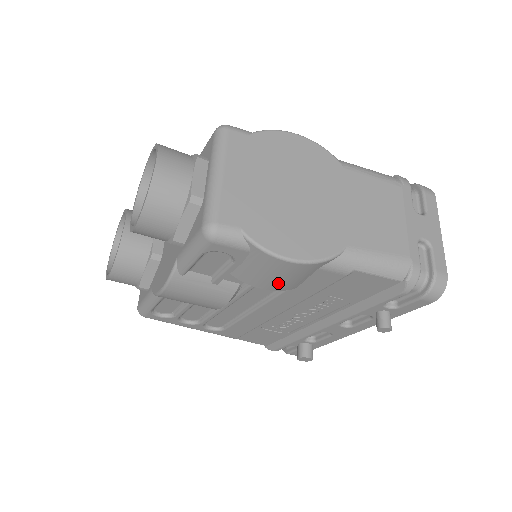
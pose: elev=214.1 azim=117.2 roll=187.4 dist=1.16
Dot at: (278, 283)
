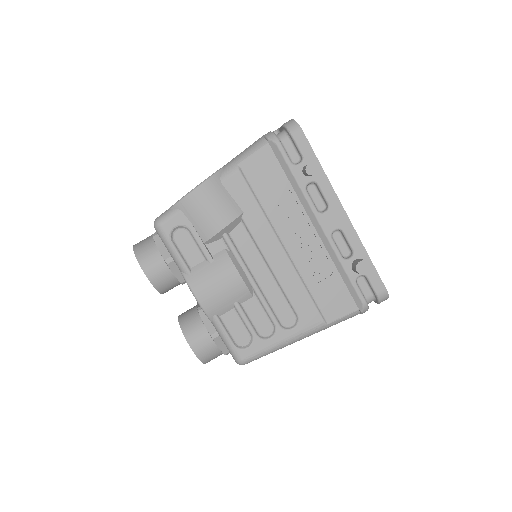
Dot at: (220, 213)
